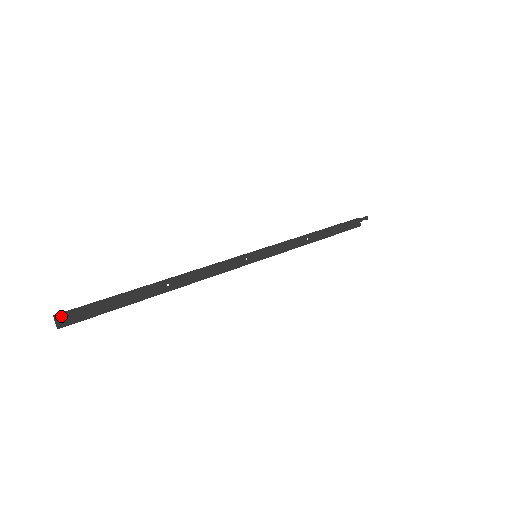
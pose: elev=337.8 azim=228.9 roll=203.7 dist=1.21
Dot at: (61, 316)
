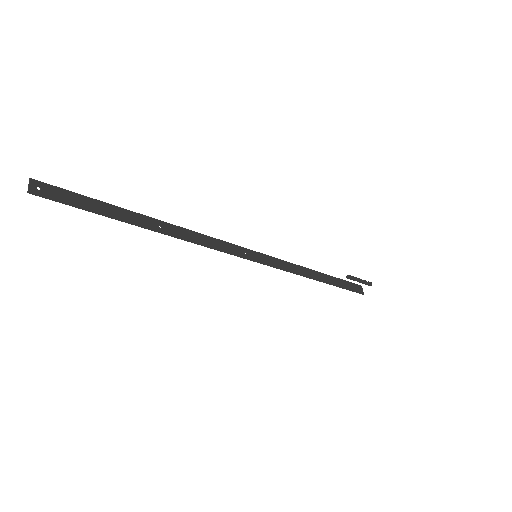
Dot at: (38, 183)
